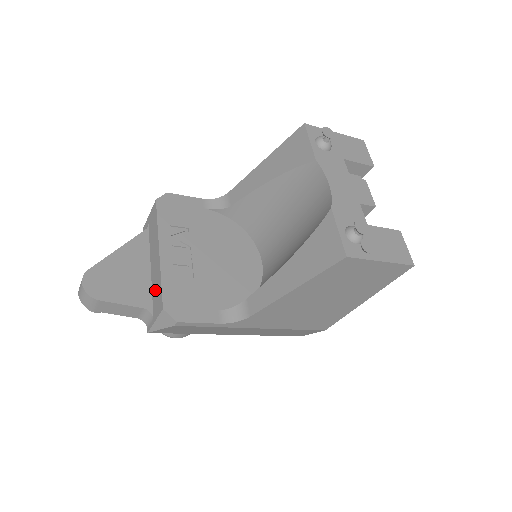
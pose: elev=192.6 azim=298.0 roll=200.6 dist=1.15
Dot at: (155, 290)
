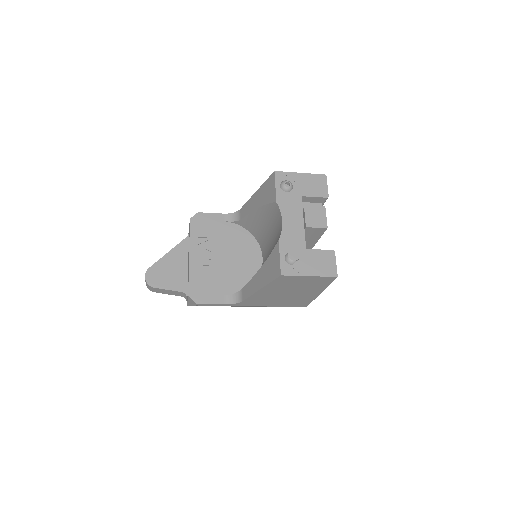
Dot at: occluded
